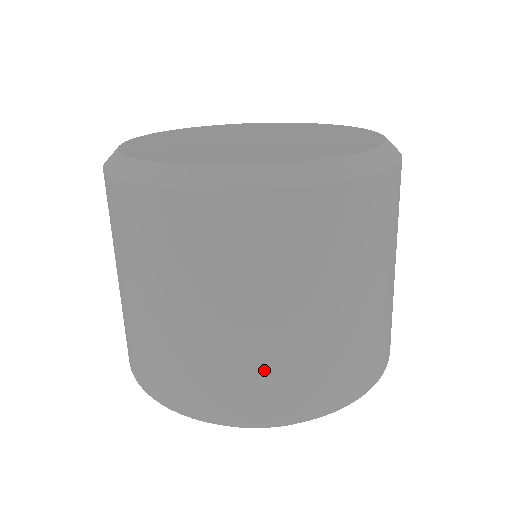
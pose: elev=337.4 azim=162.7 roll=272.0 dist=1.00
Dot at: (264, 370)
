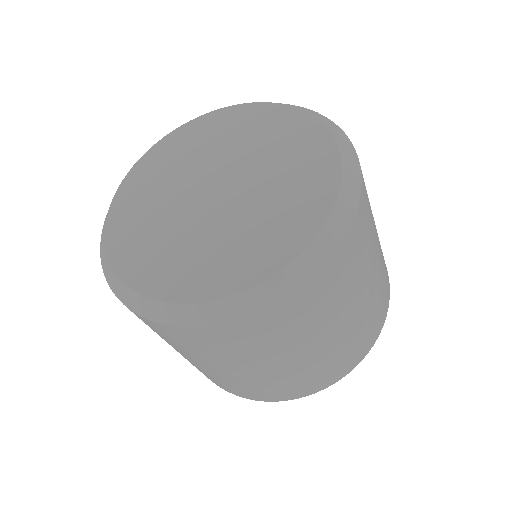
Dot at: (303, 375)
